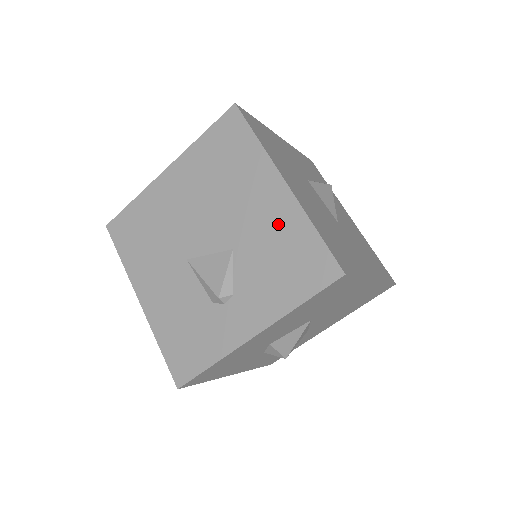
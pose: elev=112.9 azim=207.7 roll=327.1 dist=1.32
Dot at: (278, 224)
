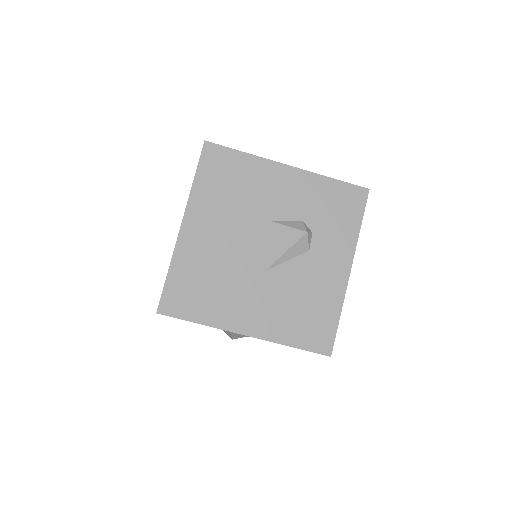
Dot at: occluded
